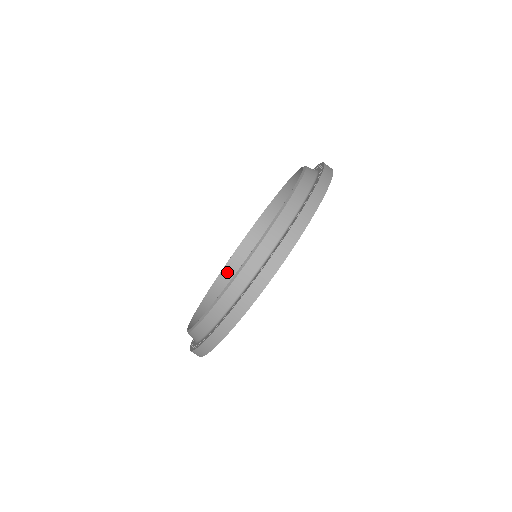
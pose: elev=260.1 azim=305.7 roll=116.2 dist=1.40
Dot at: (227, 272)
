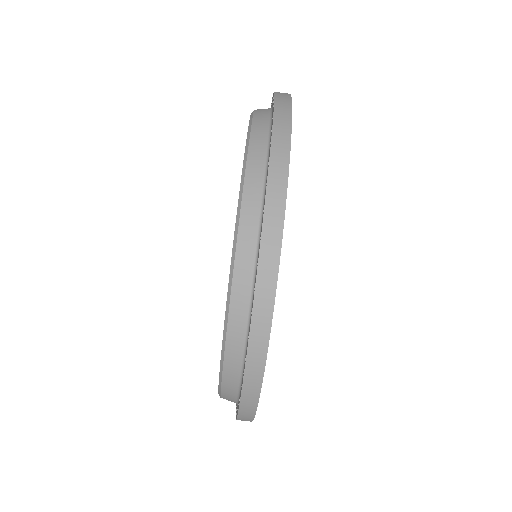
Dot at: occluded
